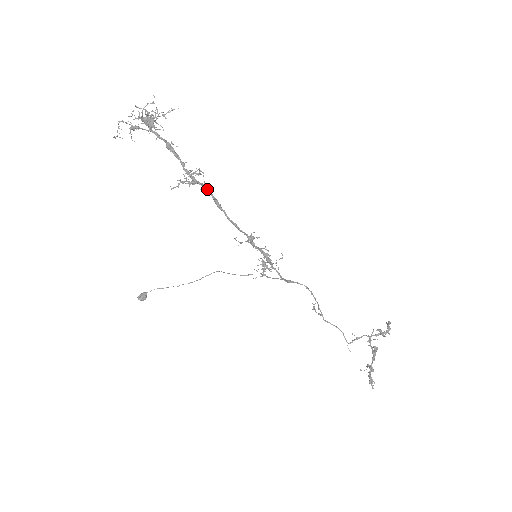
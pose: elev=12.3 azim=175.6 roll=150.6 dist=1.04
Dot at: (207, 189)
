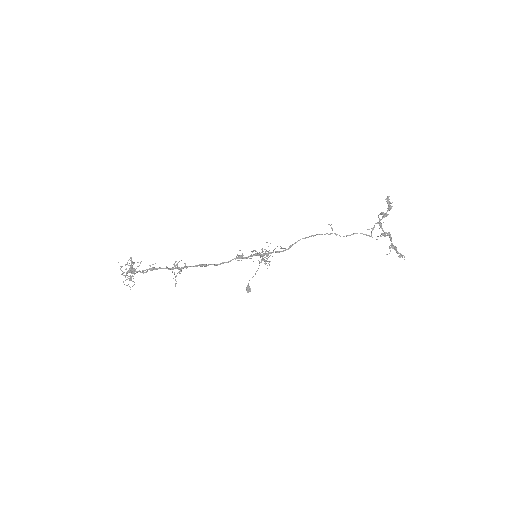
Dot at: occluded
